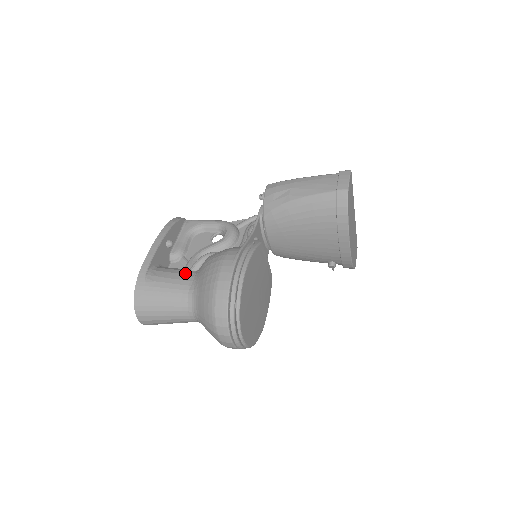
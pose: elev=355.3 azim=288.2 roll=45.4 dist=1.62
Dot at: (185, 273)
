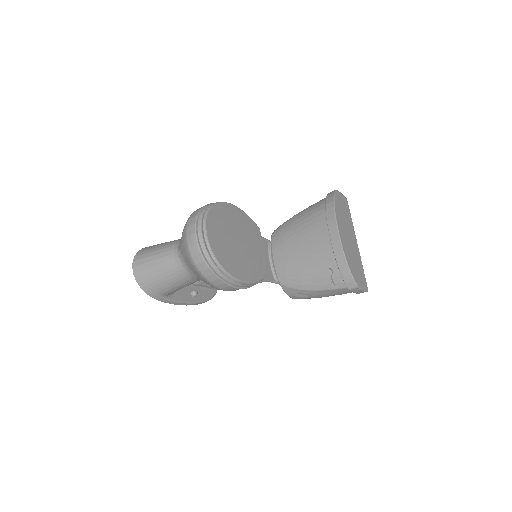
Dot at: occluded
